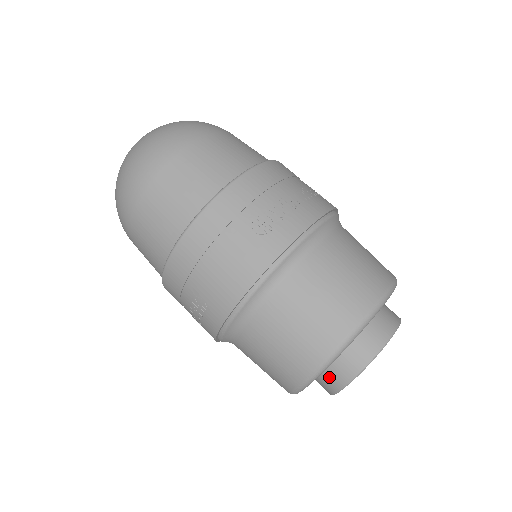
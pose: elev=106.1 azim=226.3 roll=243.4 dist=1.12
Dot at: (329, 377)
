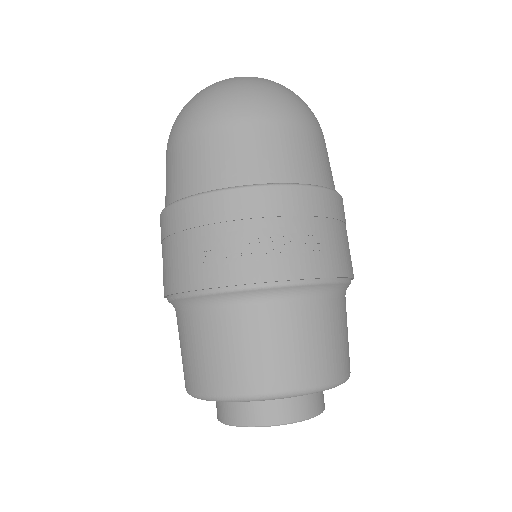
Dot at: occluded
